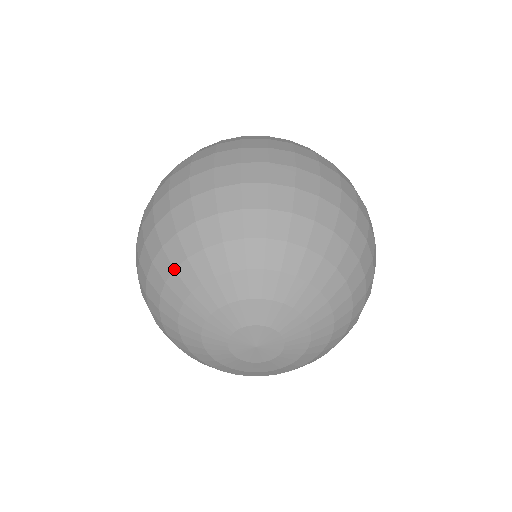
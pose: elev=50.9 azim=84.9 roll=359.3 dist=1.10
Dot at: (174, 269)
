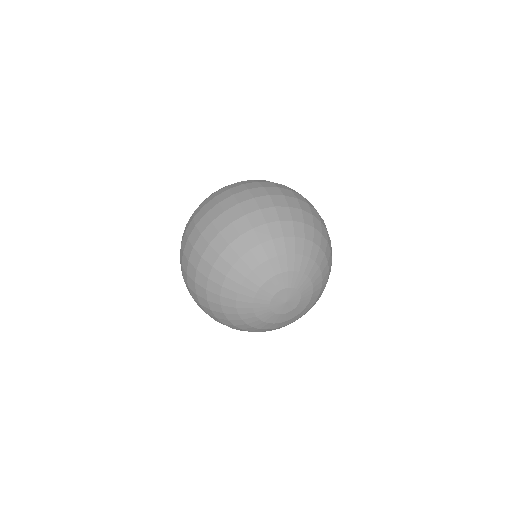
Dot at: (284, 236)
